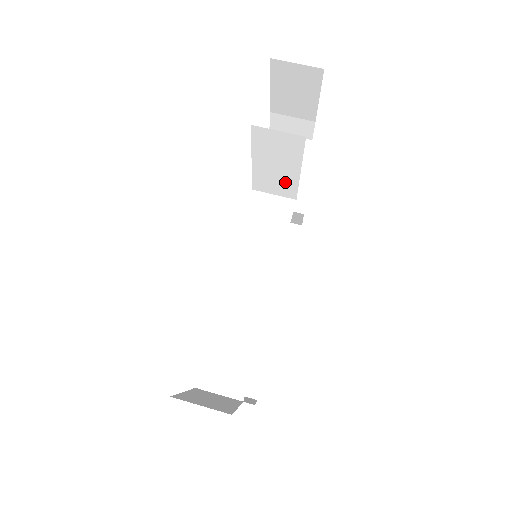
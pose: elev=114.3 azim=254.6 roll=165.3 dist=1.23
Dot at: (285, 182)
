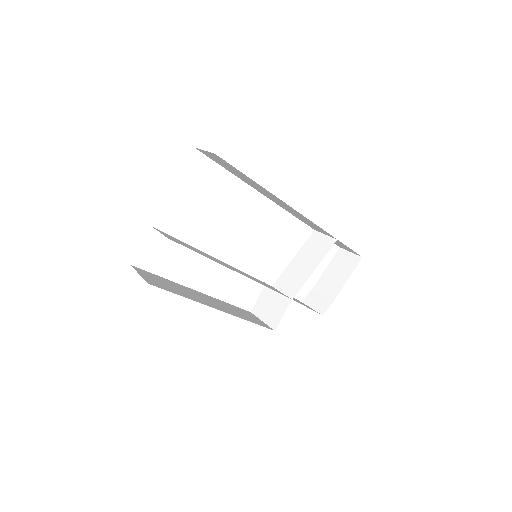
Dot at: (299, 280)
